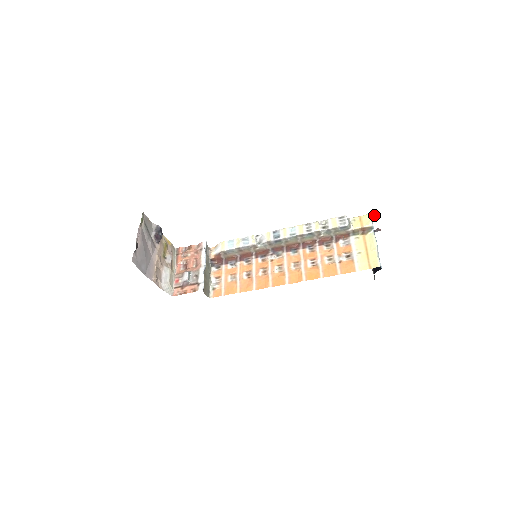
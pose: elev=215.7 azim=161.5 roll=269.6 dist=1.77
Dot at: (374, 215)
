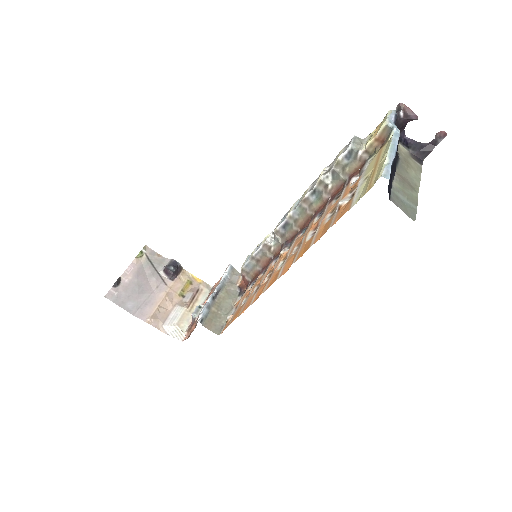
Dot at: (399, 108)
